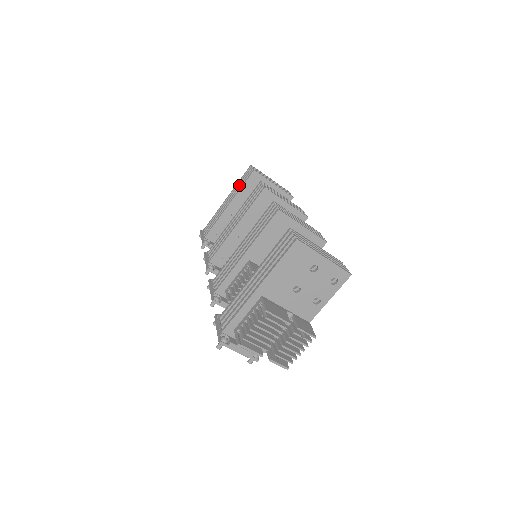
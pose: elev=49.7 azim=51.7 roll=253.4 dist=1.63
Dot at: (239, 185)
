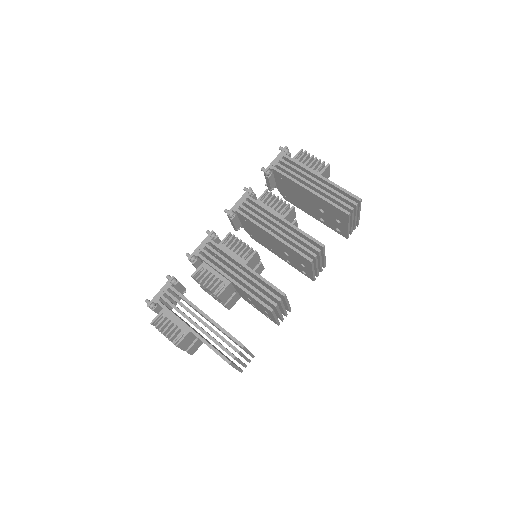
Dot at: (335, 193)
